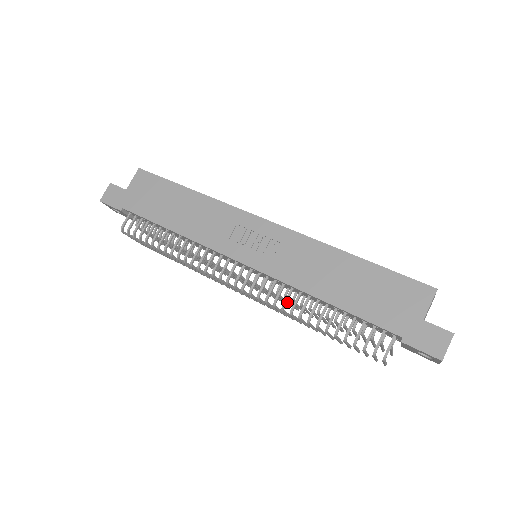
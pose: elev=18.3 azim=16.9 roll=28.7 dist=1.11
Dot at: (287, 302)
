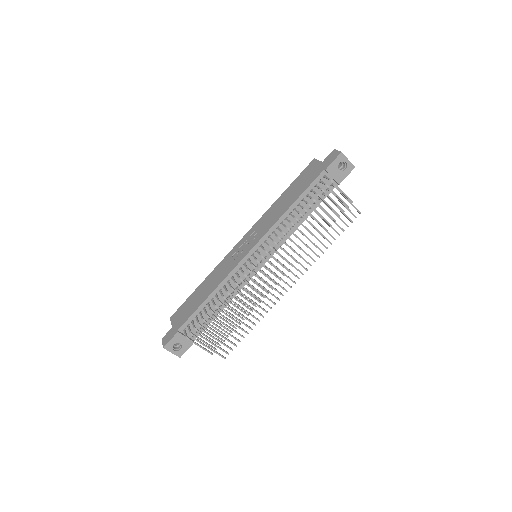
Dot at: (298, 262)
